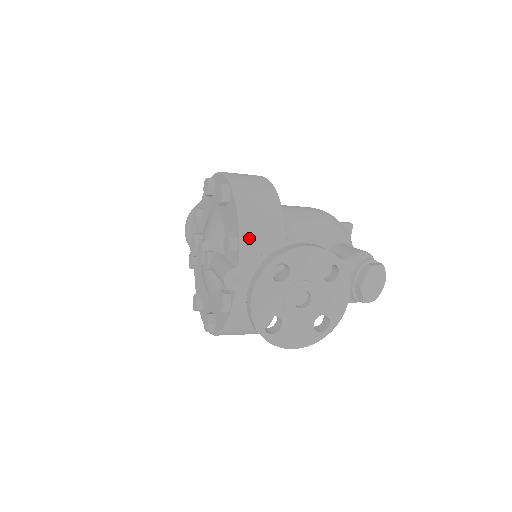
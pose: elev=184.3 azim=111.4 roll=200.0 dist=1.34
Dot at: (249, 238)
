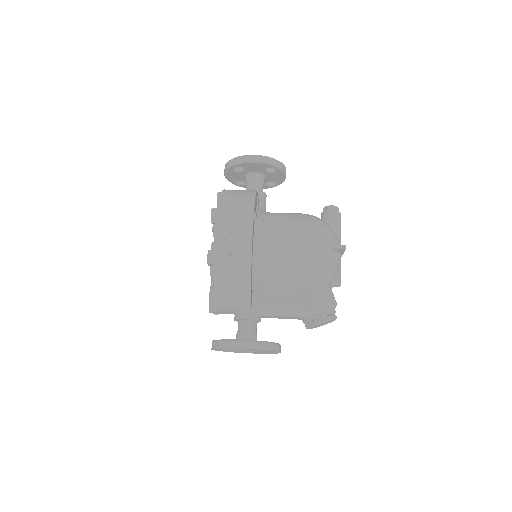
Dot at: (222, 303)
